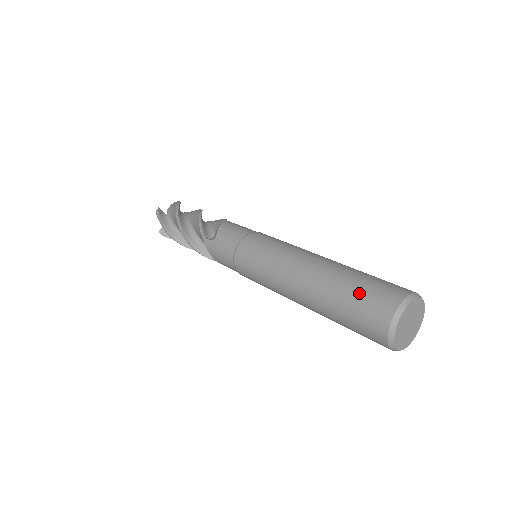
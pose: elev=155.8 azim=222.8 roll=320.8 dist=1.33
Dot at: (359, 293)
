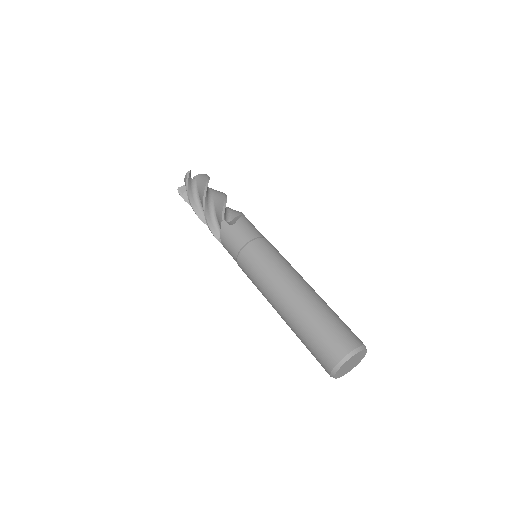
Dot at: (331, 326)
